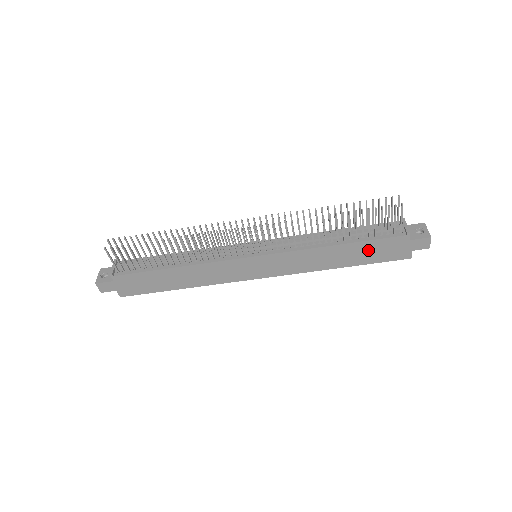
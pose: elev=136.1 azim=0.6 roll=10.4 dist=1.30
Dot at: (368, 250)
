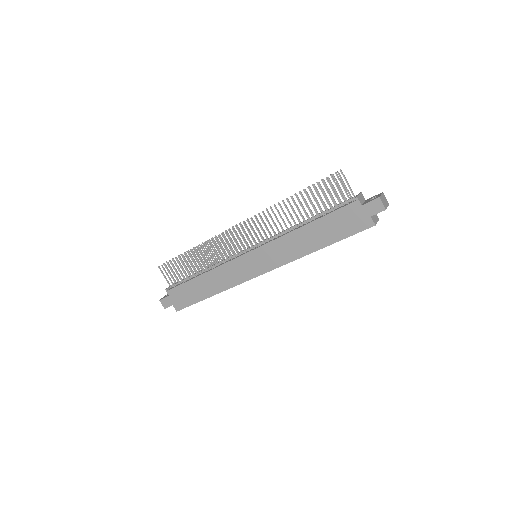
Dot at: (332, 225)
